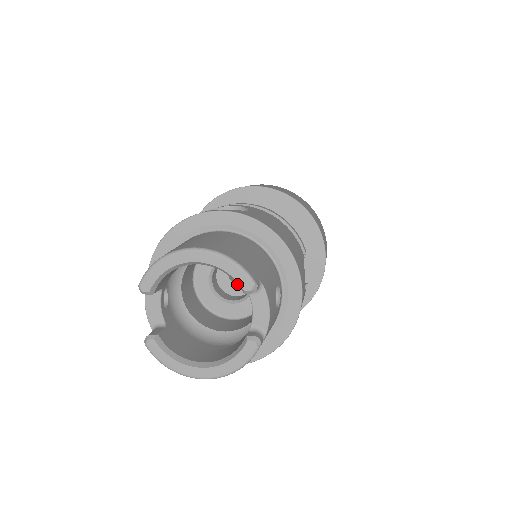
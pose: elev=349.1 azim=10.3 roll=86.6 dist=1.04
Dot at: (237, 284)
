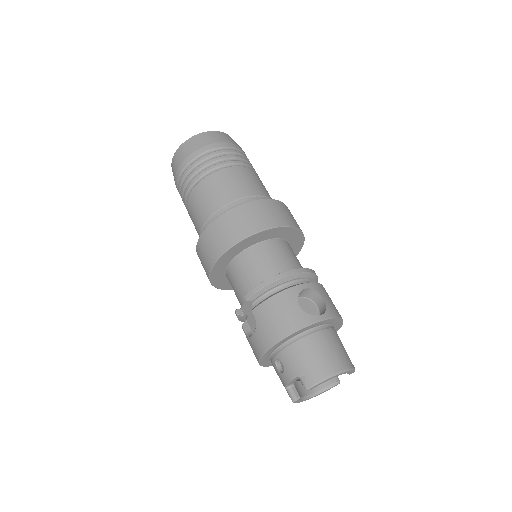
Dot at: occluded
